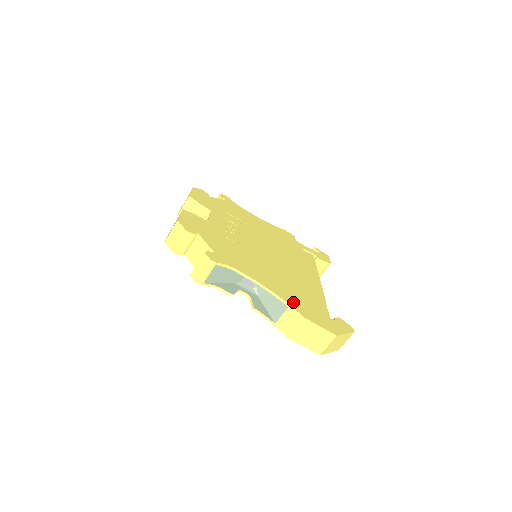
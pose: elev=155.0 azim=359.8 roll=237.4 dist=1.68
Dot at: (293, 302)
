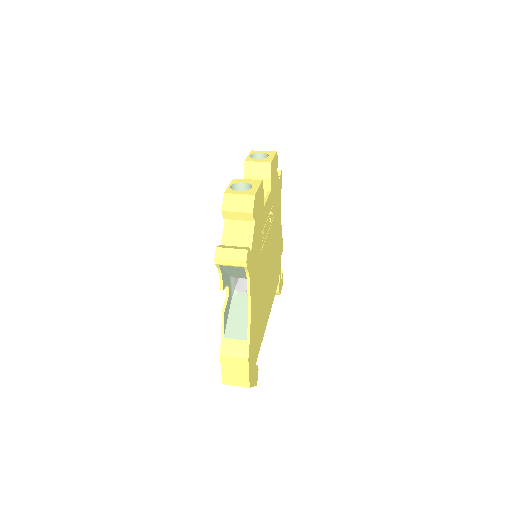
Dot at: (252, 338)
